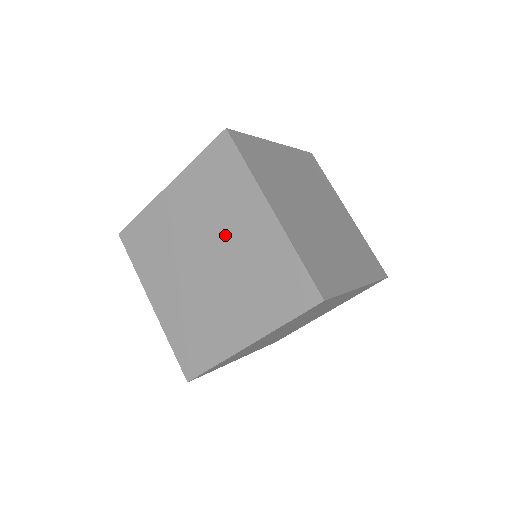
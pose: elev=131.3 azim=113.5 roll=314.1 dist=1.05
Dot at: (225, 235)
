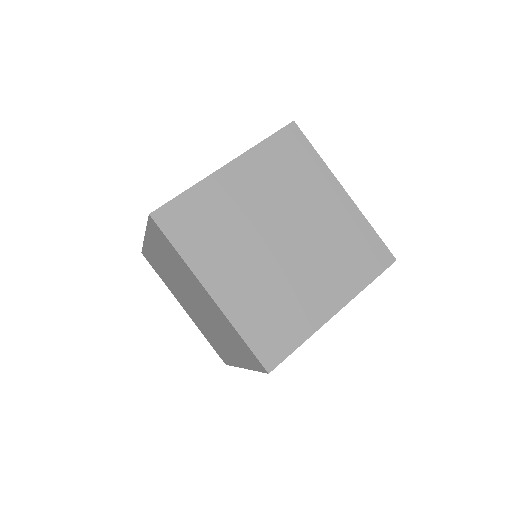
Dot at: (302, 212)
